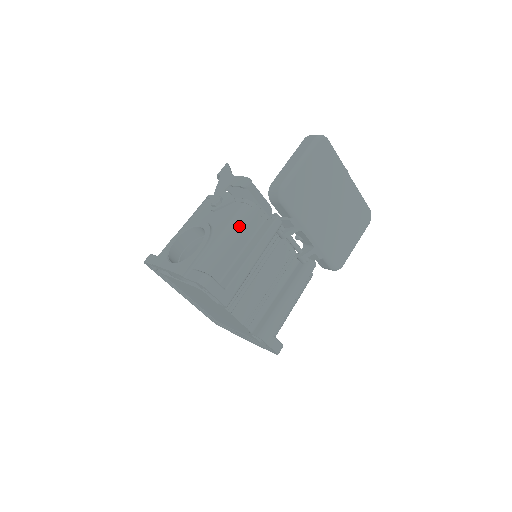
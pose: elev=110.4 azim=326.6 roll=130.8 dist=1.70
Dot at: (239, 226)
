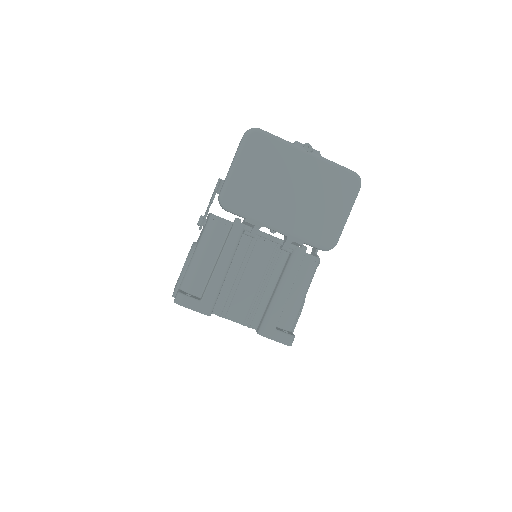
Dot at: (205, 241)
